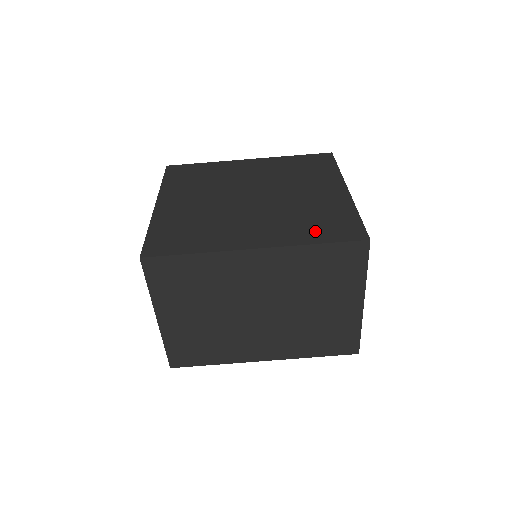
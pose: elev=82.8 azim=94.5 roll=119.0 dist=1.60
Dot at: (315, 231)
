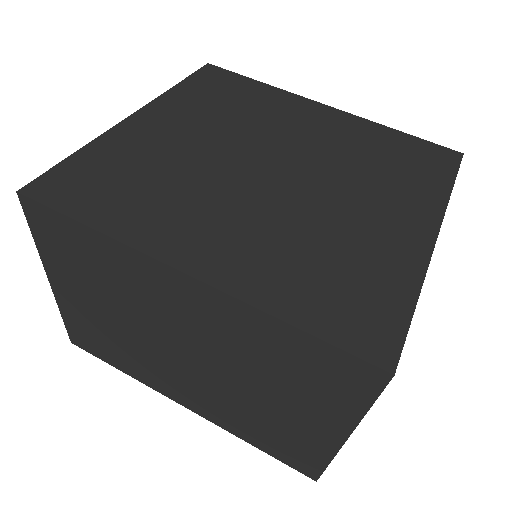
Dot at: (311, 294)
